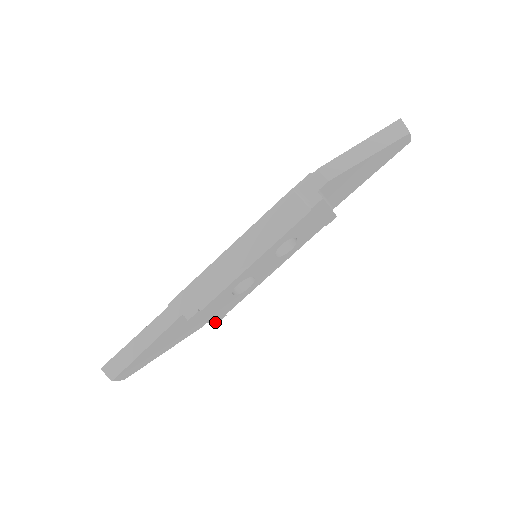
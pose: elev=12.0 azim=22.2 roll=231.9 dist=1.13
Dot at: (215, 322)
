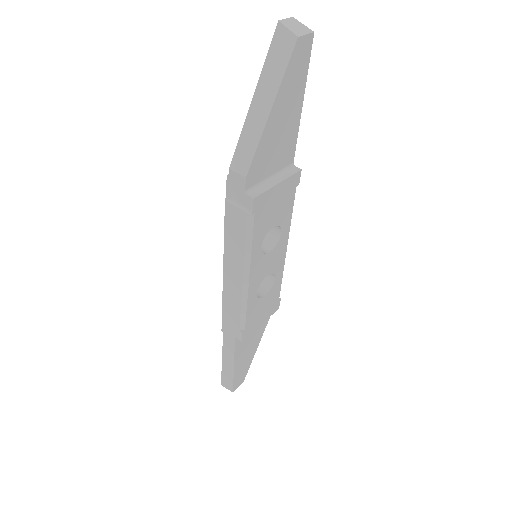
Dot at: (275, 310)
